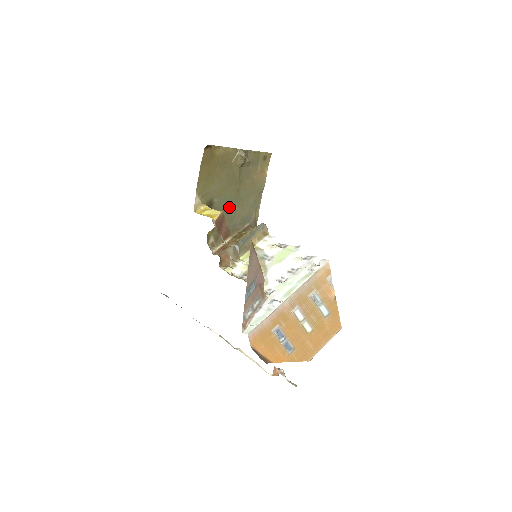
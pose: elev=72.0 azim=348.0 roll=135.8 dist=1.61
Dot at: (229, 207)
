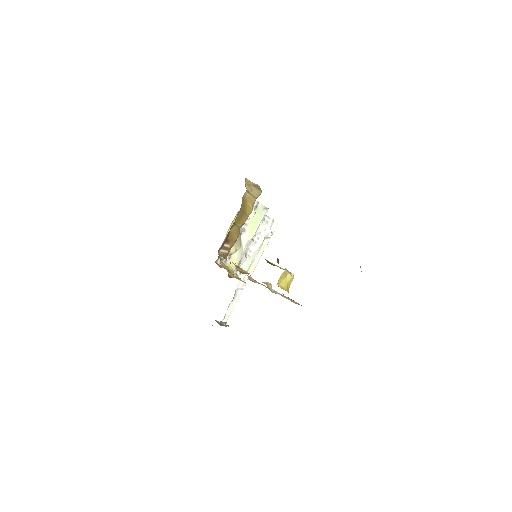
Dot at: occluded
